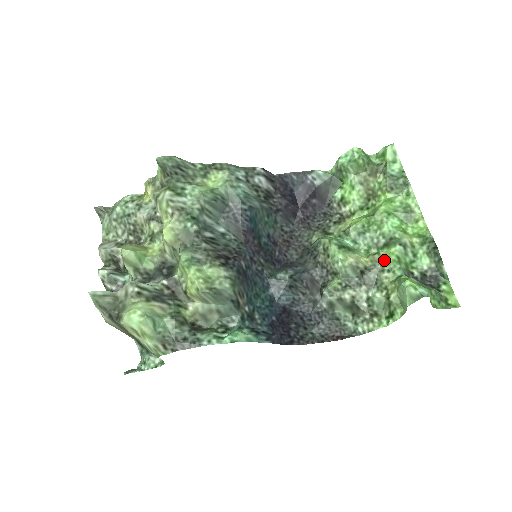
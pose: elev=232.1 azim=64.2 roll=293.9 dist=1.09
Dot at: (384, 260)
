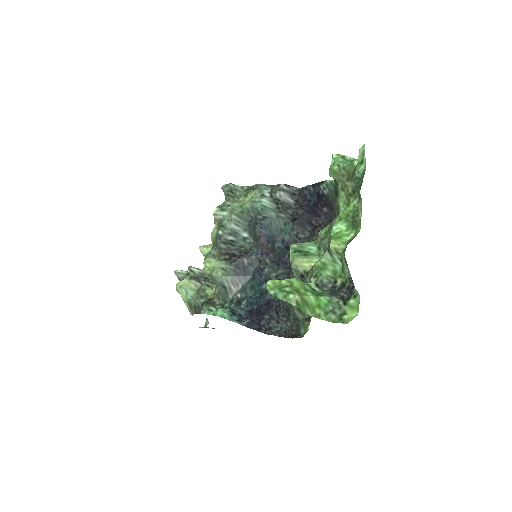
Dot at: (314, 265)
